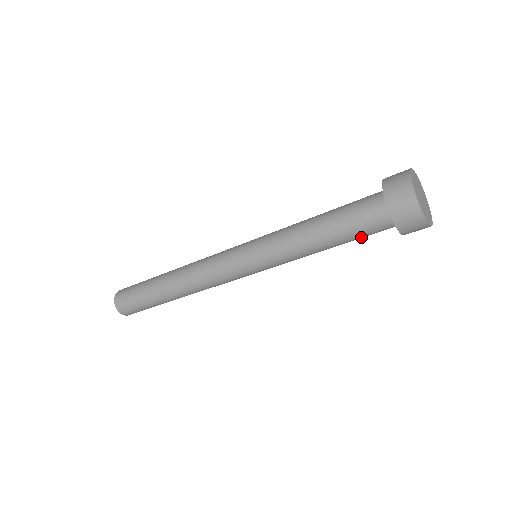
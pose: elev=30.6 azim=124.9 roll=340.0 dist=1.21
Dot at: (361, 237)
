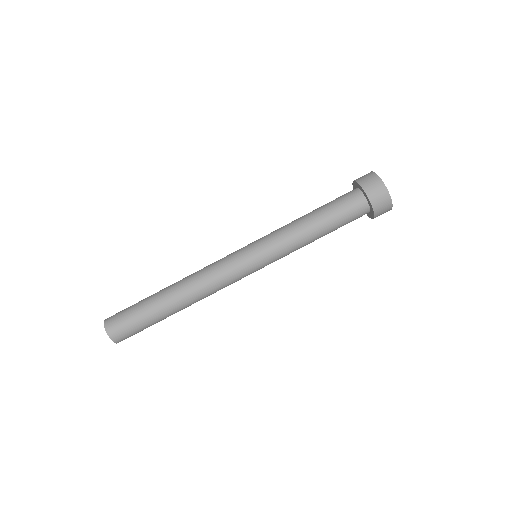
Dot at: (340, 213)
